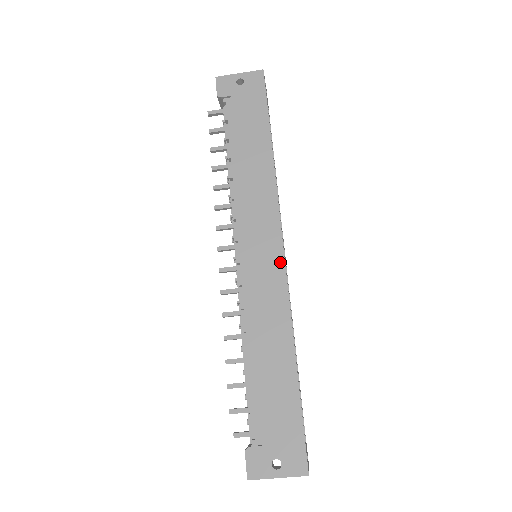
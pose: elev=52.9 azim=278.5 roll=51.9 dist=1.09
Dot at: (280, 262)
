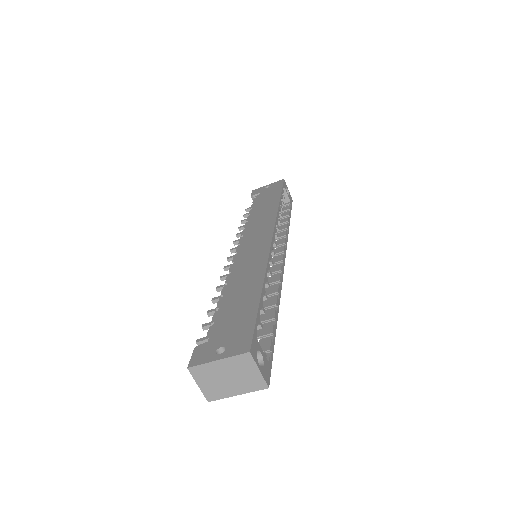
Dot at: (268, 241)
